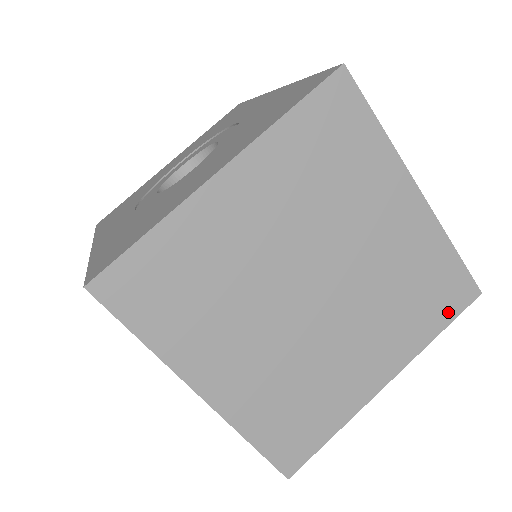
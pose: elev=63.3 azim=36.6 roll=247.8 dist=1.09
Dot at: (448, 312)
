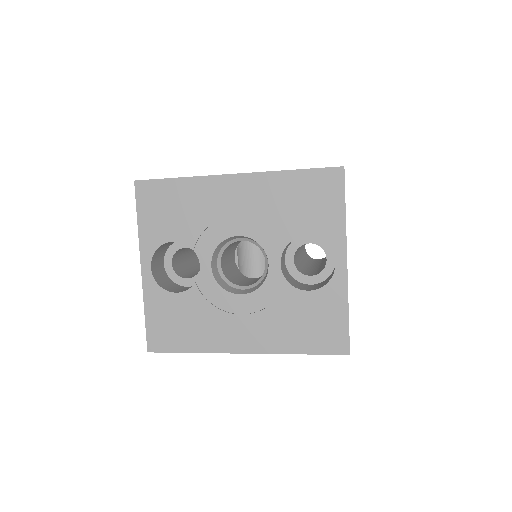
Dot at: occluded
